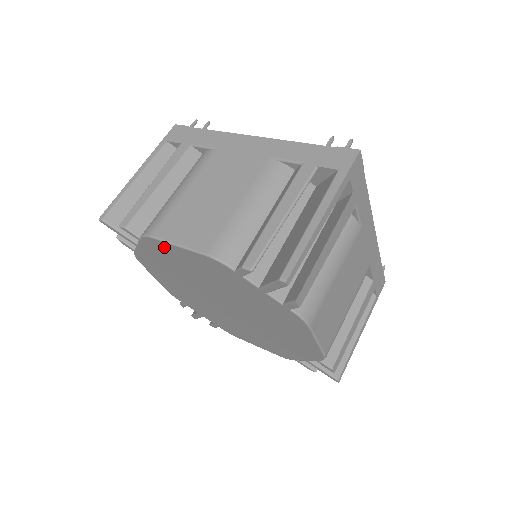
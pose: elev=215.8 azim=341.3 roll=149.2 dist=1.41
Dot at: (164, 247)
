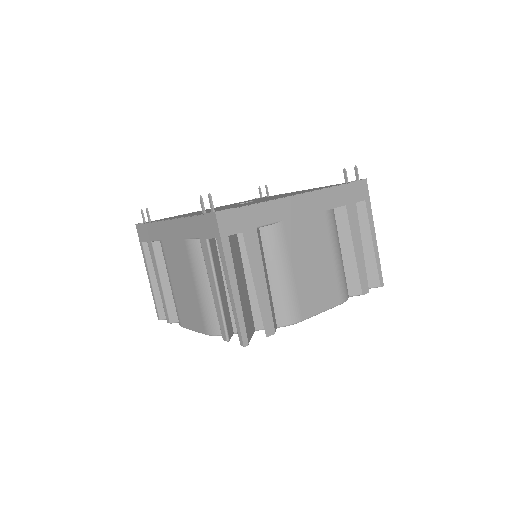
Dot at: occluded
